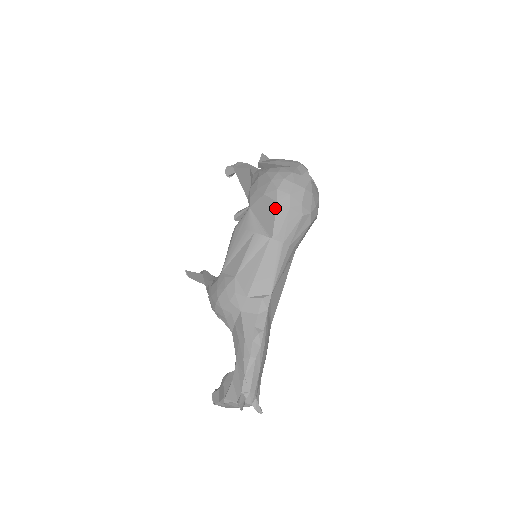
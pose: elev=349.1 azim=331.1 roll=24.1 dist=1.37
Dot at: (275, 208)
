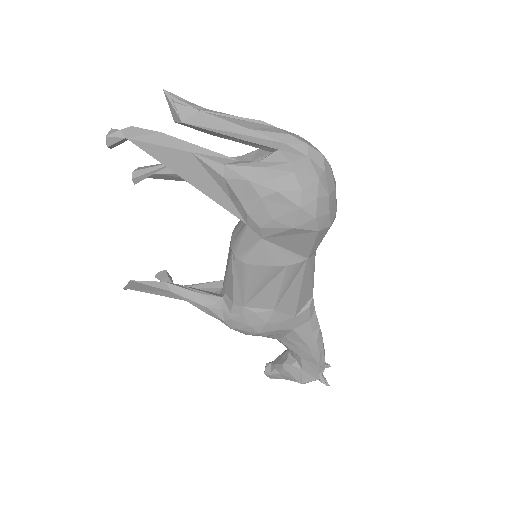
Dot at: (315, 237)
